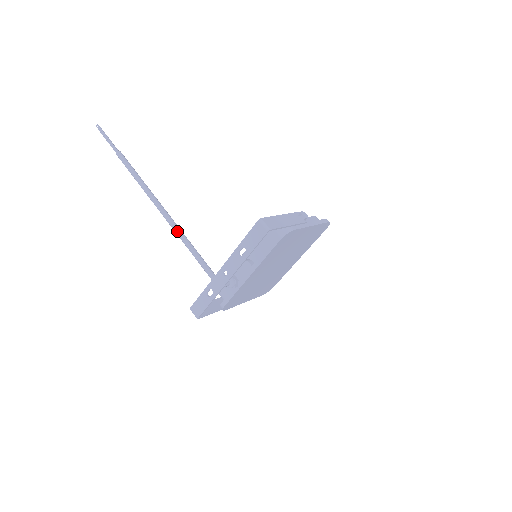
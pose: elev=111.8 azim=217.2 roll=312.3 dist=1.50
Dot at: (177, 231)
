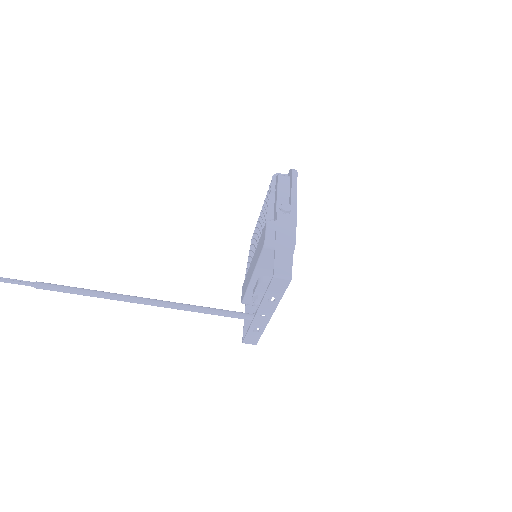
Dot at: (178, 308)
